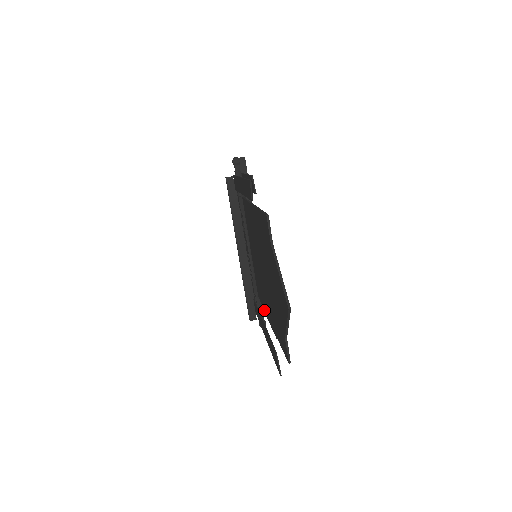
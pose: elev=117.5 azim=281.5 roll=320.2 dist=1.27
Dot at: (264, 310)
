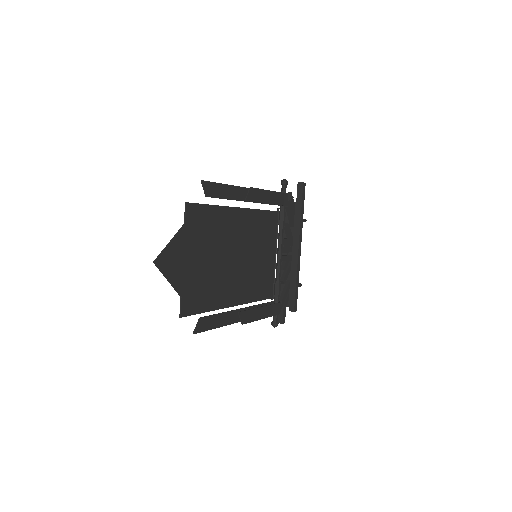
Dot at: (276, 312)
